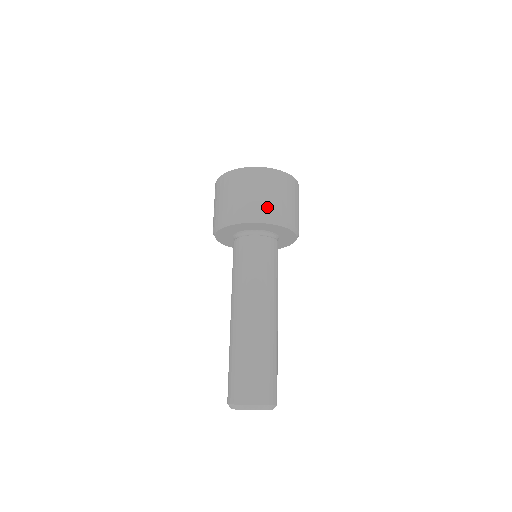
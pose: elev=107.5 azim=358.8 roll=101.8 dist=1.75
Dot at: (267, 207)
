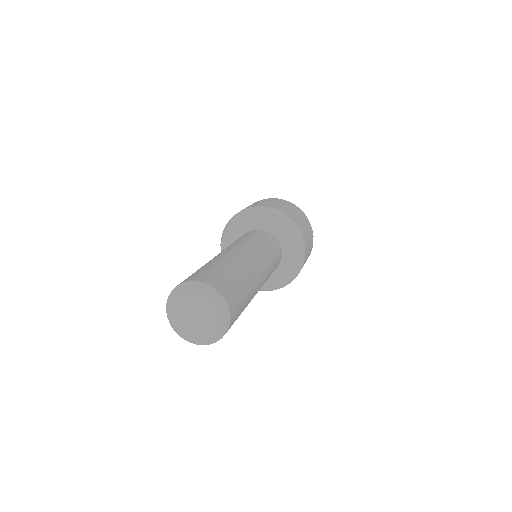
Dot at: (279, 207)
